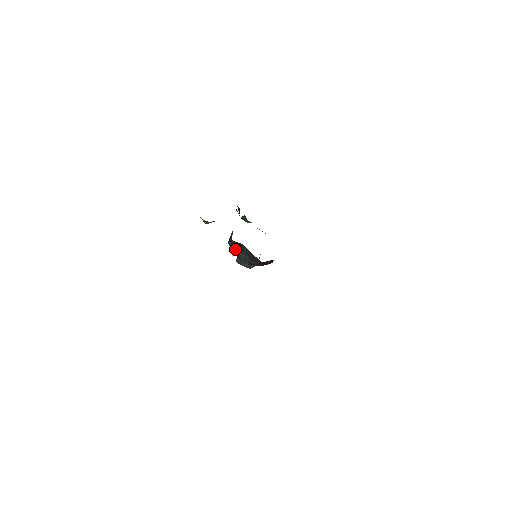
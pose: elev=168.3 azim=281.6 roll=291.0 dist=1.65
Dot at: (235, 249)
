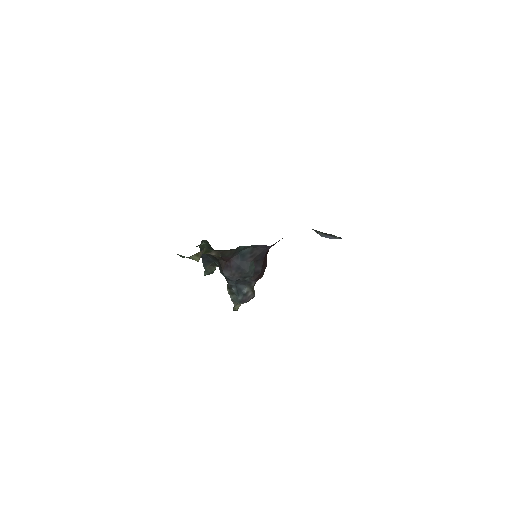
Dot at: (237, 267)
